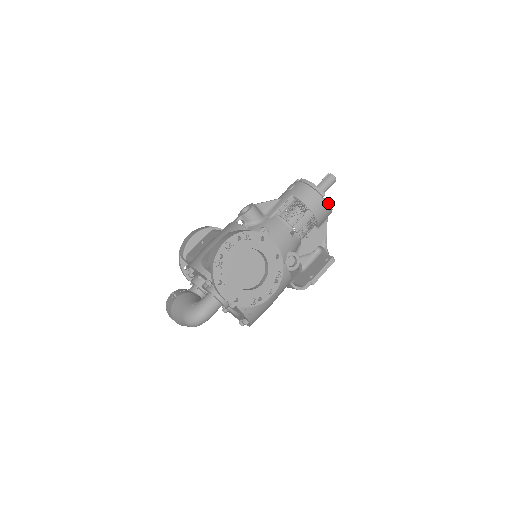
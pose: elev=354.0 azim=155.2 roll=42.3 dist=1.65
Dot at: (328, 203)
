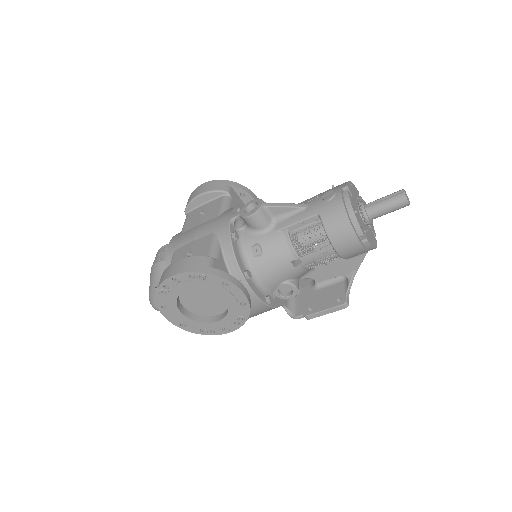
Dot at: (366, 245)
